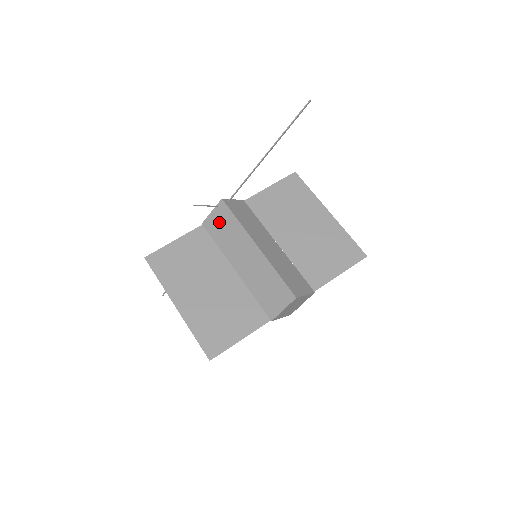
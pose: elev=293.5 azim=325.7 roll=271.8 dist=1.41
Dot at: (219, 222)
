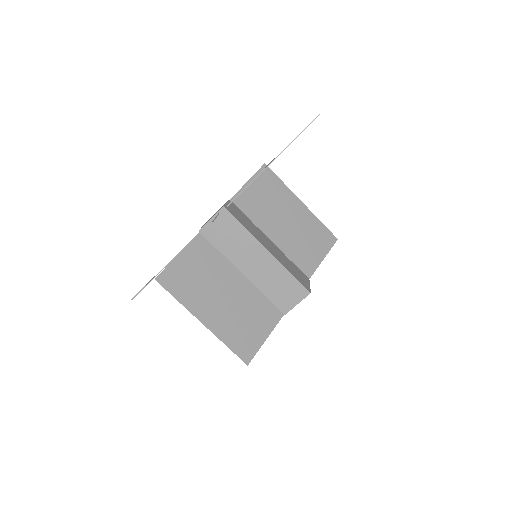
Dot at: (221, 229)
